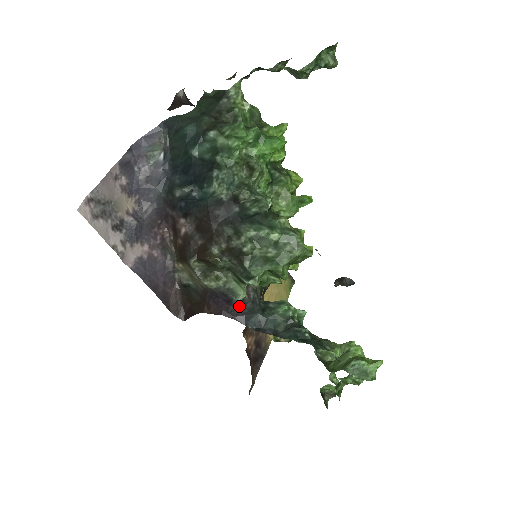
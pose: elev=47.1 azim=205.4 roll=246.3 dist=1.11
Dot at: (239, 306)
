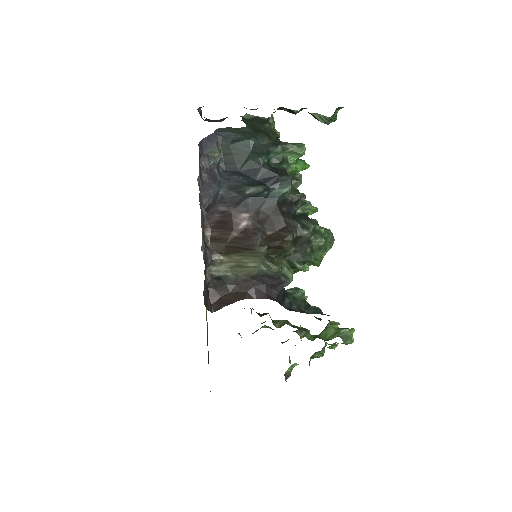
Dot at: (281, 289)
